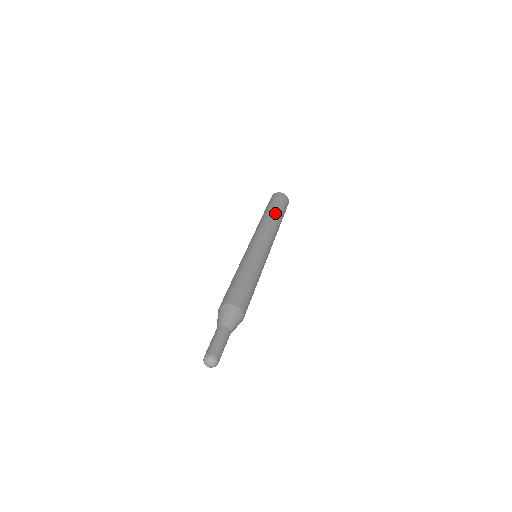
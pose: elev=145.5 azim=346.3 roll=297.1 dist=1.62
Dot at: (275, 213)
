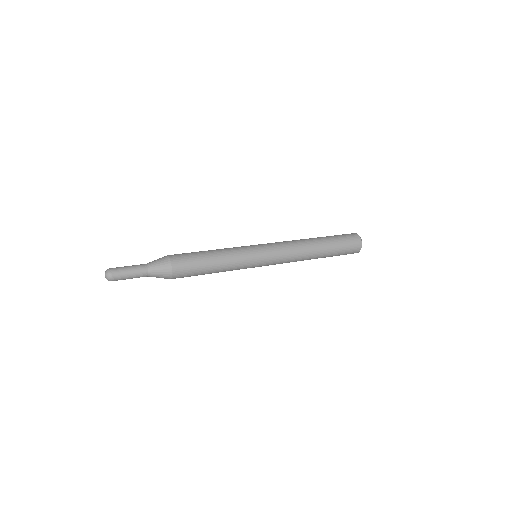
Dot at: (318, 238)
